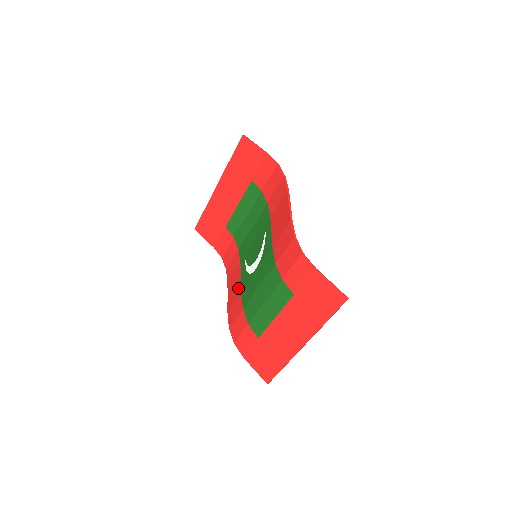
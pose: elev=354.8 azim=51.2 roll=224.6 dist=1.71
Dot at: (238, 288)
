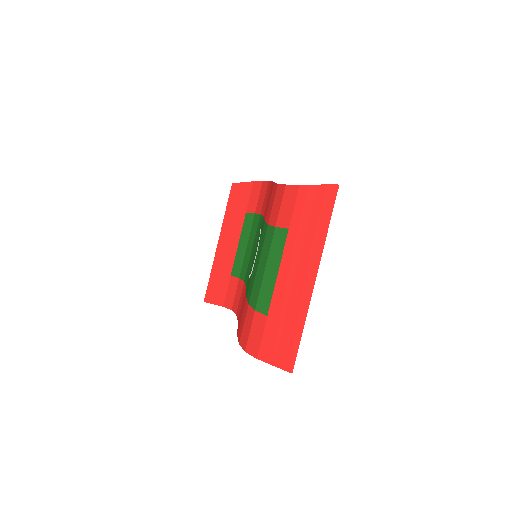
Dot at: (244, 301)
